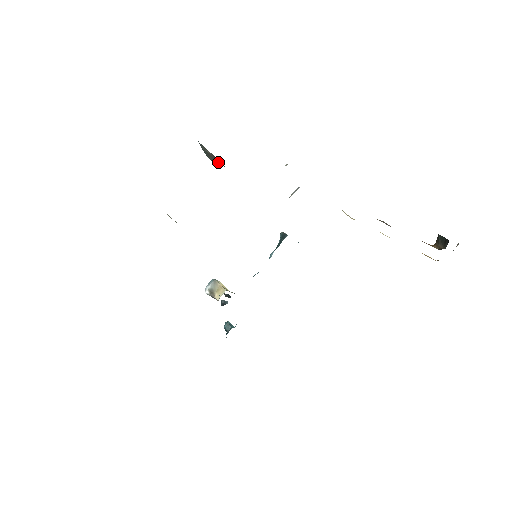
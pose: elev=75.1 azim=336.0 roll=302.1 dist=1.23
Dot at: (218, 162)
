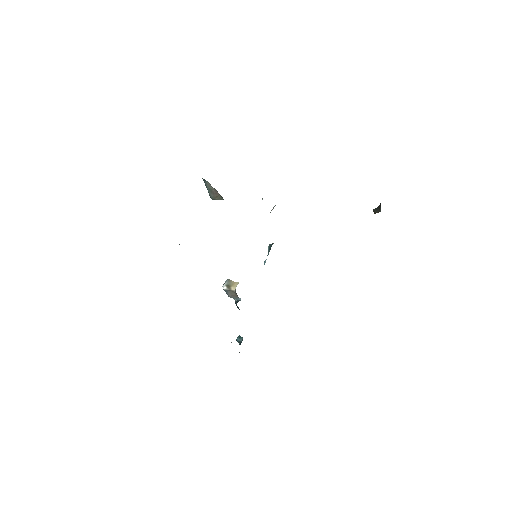
Dot at: (218, 198)
